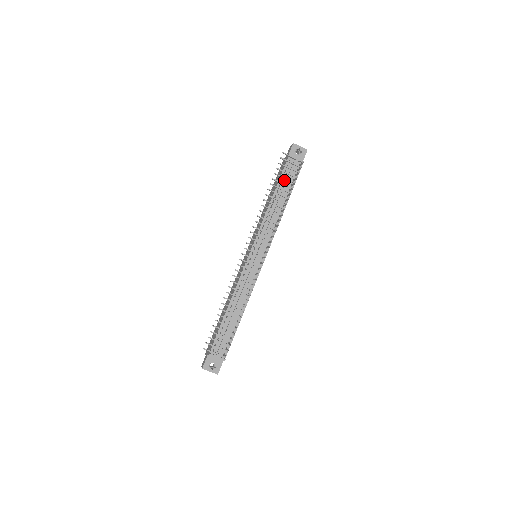
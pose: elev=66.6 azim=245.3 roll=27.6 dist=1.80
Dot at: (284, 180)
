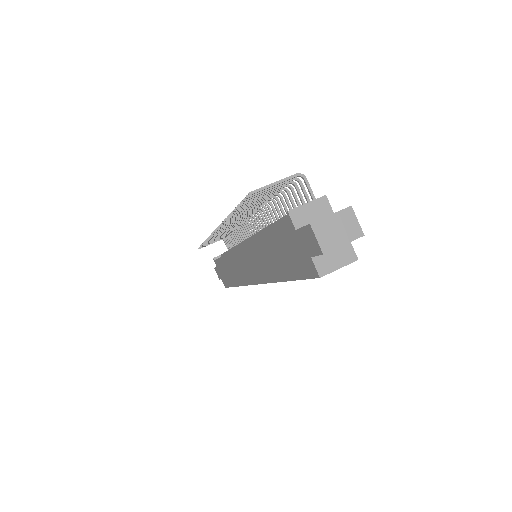
Dot at: occluded
